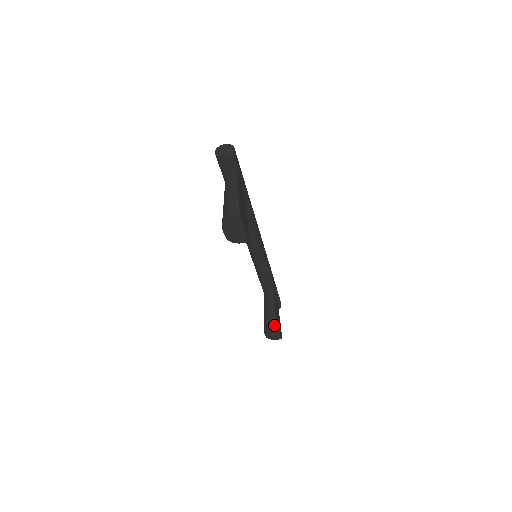
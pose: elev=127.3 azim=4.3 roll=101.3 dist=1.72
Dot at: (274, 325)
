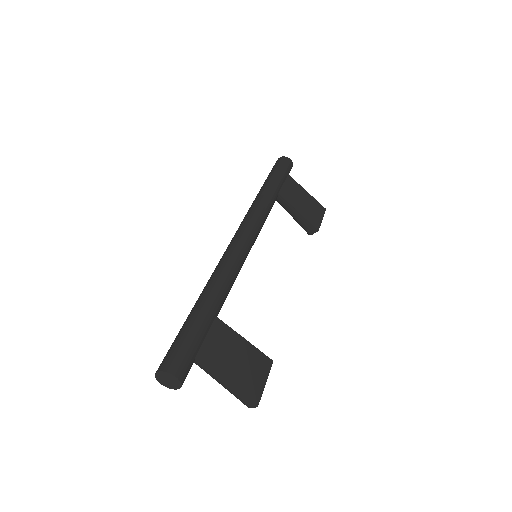
Dot at: (315, 232)
